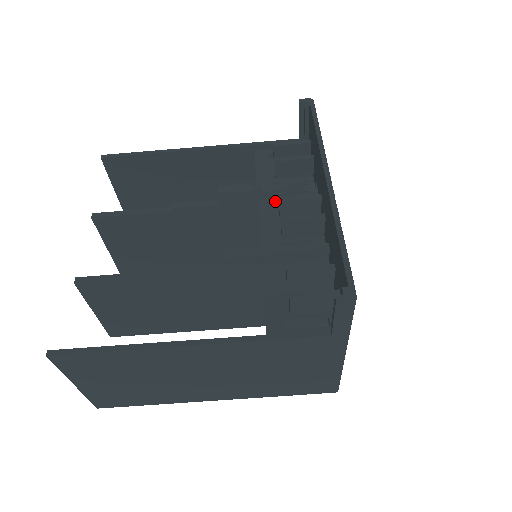
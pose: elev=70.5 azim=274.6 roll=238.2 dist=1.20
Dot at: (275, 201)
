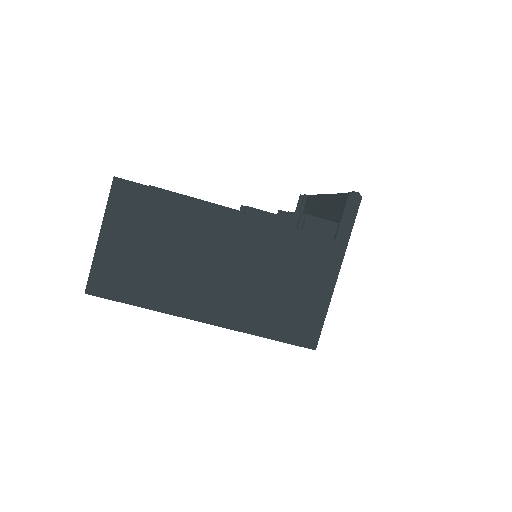
Dot at: occluded
